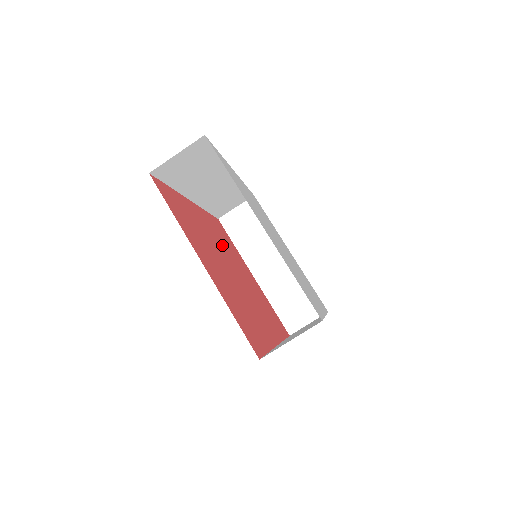
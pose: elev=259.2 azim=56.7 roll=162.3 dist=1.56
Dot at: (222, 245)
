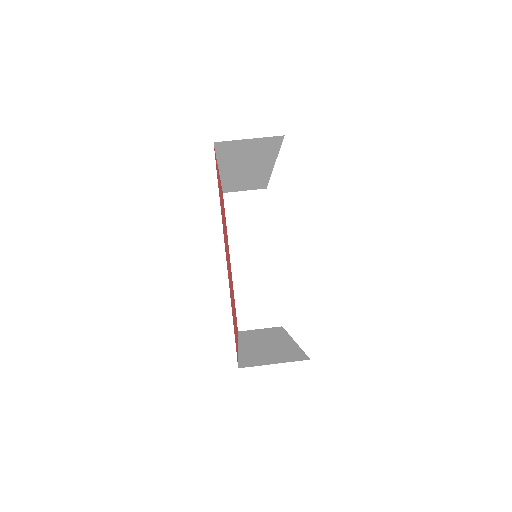
Dot at: (225, 227)
